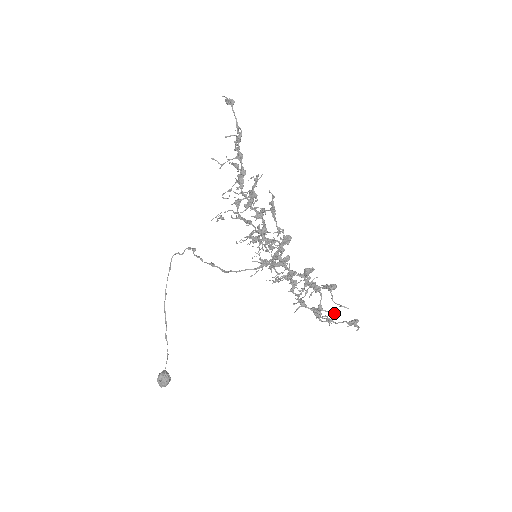
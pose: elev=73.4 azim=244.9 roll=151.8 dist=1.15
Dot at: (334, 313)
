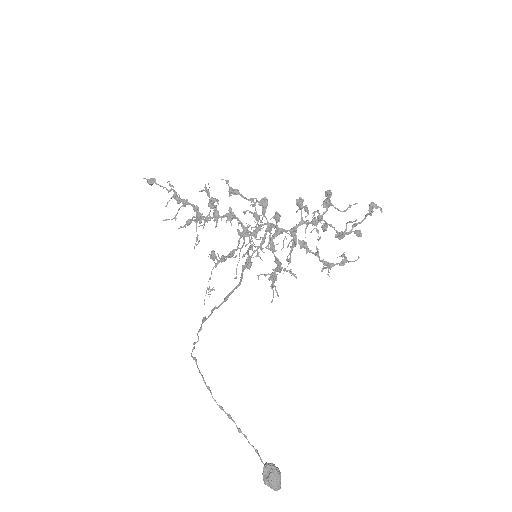
Dot at: (355, 230)
